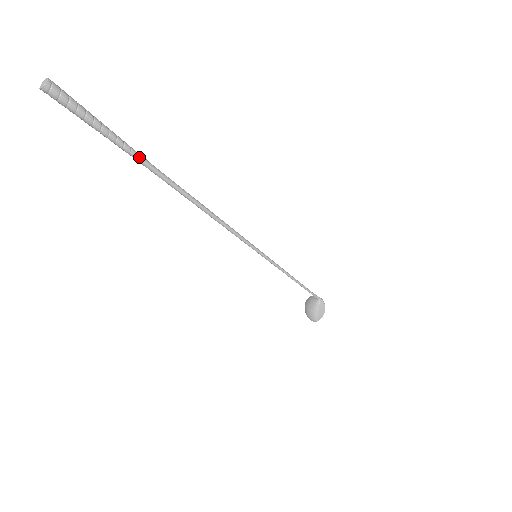
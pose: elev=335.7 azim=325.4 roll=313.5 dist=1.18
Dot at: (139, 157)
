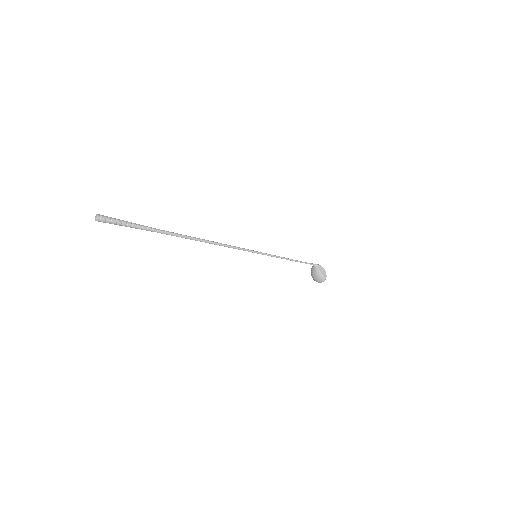
Dot at: (158, 230)
